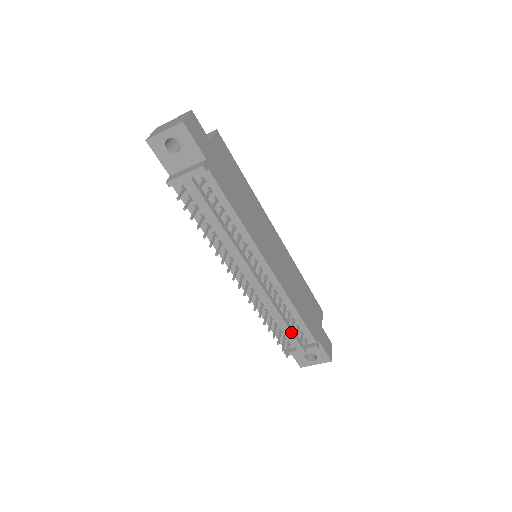
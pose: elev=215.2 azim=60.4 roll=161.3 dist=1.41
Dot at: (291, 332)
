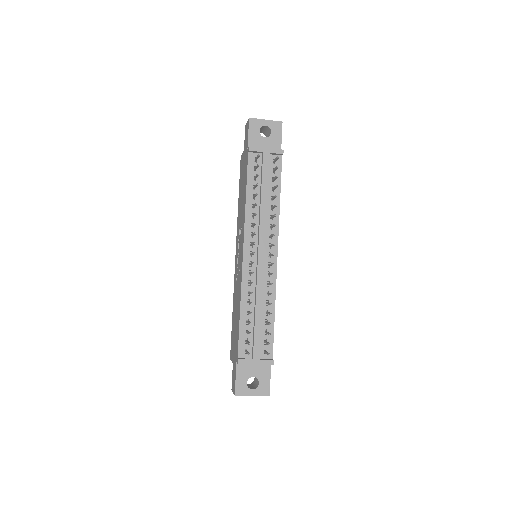
Dot at: (270, 323)
